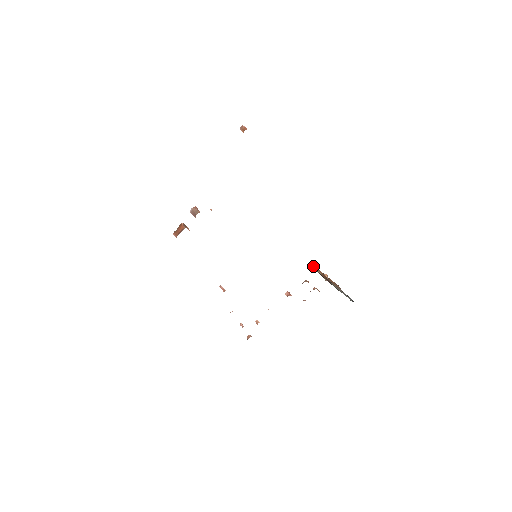
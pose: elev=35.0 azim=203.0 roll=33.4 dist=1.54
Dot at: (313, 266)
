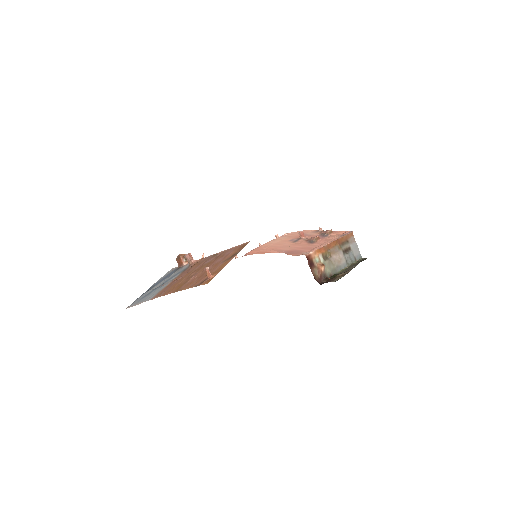
Dot at: (313, 255)
